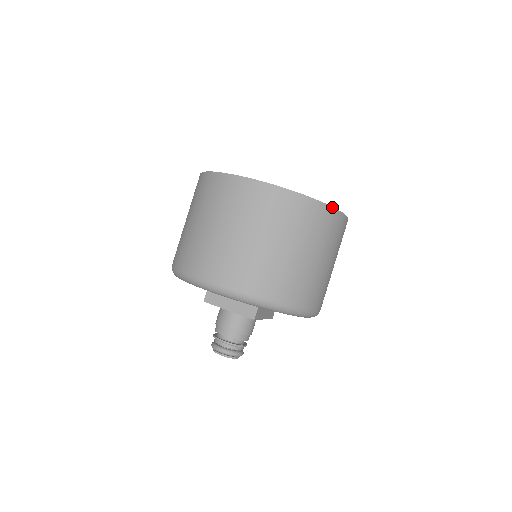
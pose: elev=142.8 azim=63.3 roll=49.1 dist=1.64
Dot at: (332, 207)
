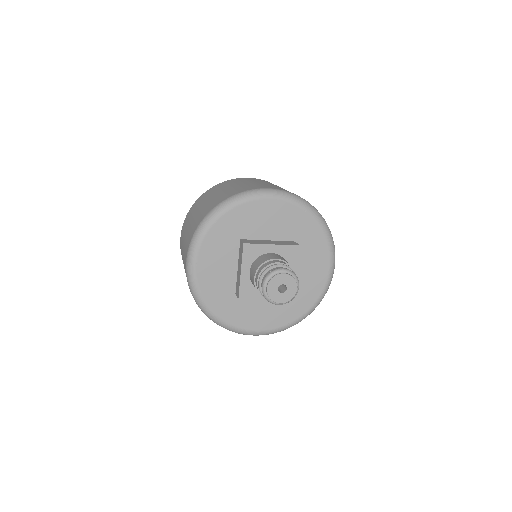
Dot at: occluded
